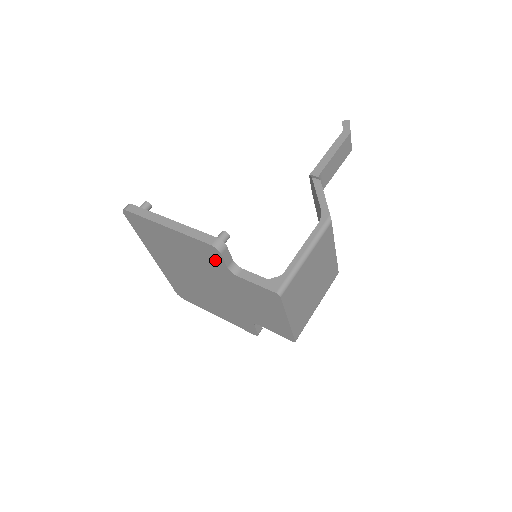
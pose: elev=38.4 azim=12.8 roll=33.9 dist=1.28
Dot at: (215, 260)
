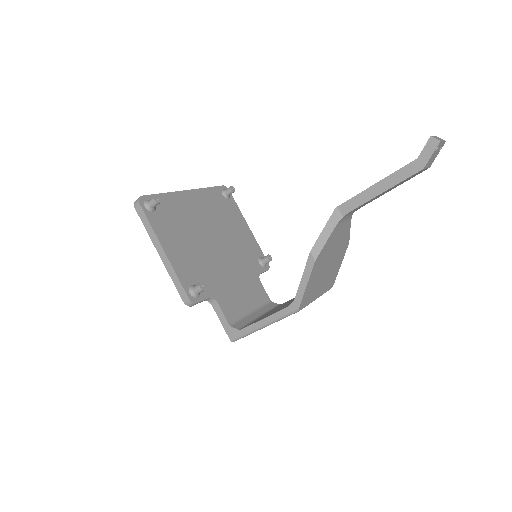
Dot at: occluded
